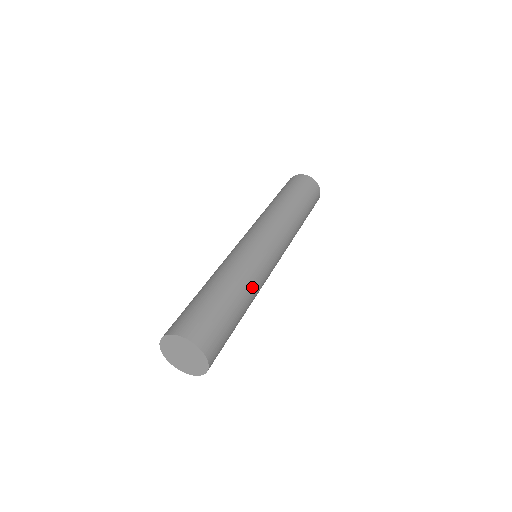
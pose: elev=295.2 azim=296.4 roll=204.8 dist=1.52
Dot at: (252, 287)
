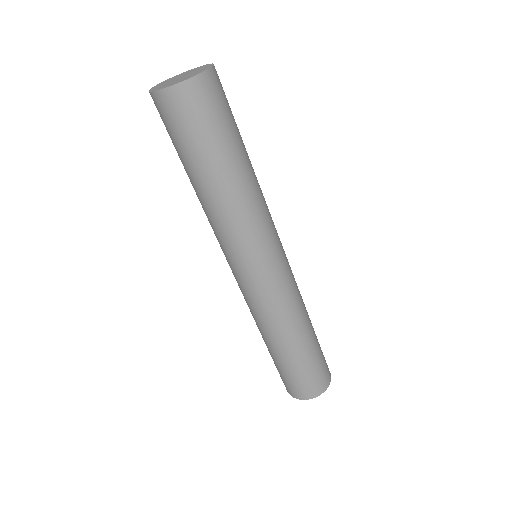
Dot at: (259, 190)
